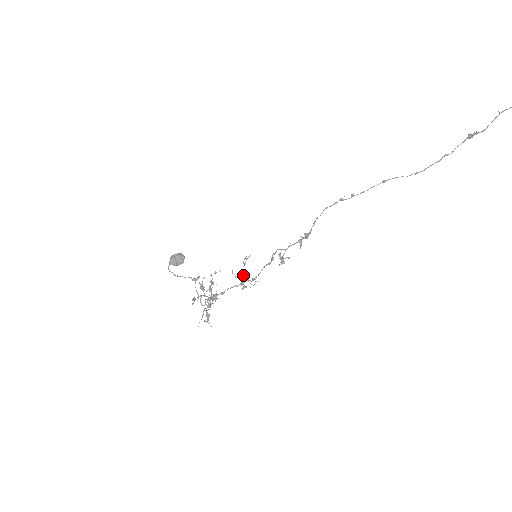
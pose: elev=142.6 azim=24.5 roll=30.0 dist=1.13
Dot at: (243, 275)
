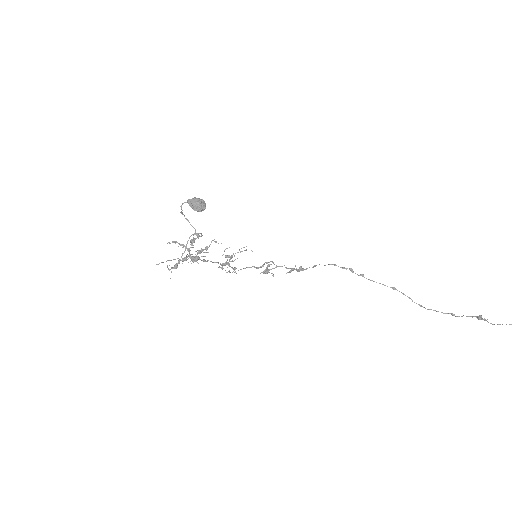
Dot at: (230, 258)
